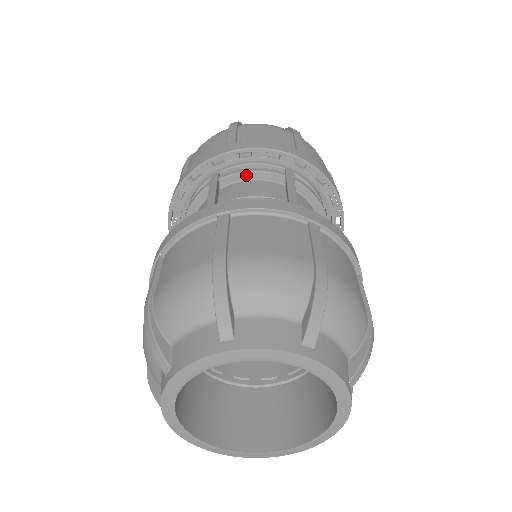
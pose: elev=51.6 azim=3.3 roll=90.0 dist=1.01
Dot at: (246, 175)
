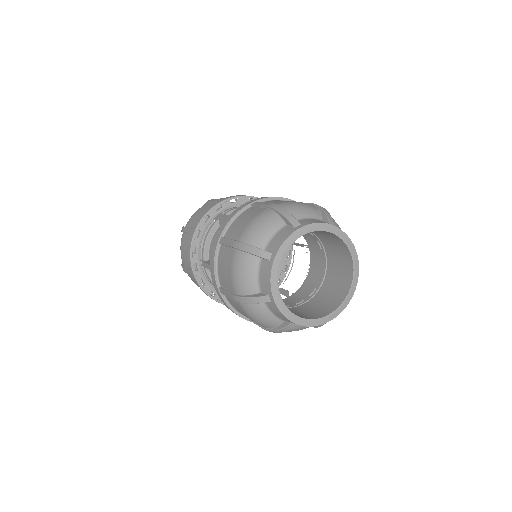
Dot at: occluded
